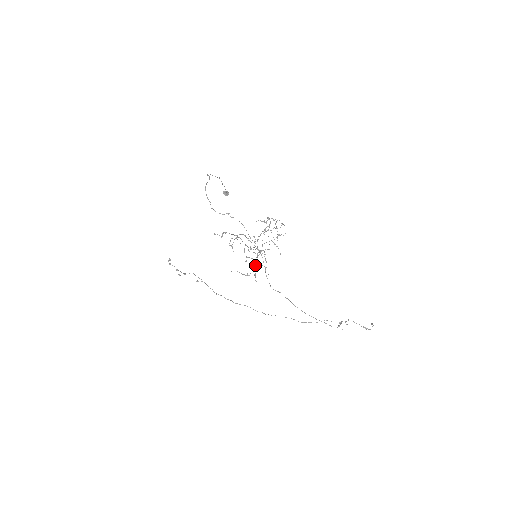
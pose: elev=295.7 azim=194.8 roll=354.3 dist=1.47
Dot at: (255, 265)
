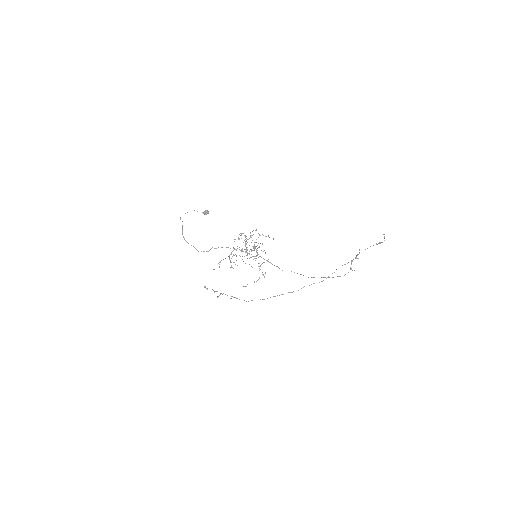
Dot at: occluded
